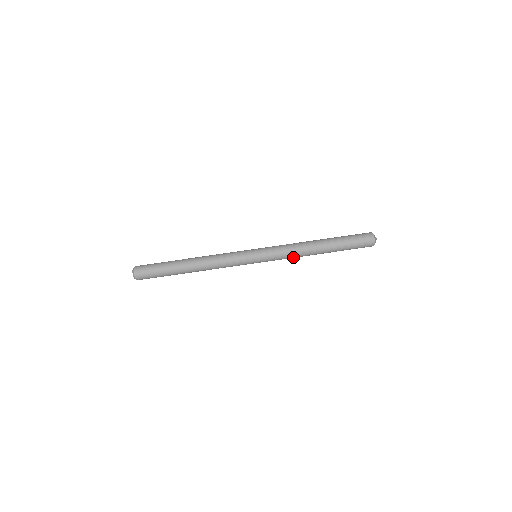
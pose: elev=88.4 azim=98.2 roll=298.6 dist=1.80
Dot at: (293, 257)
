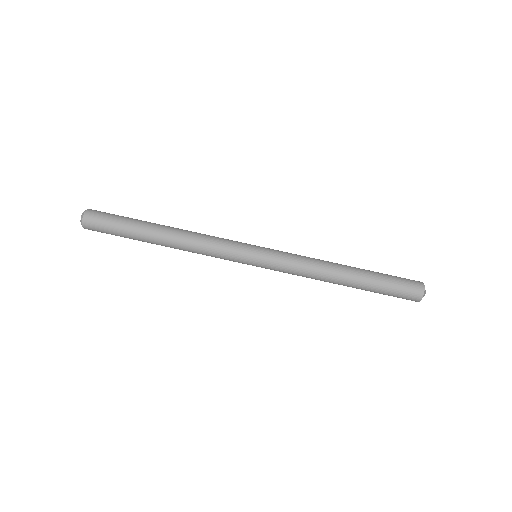
Dot at: (306, 273)
